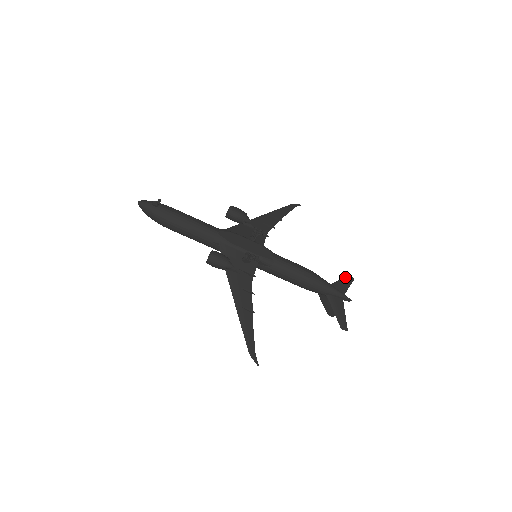
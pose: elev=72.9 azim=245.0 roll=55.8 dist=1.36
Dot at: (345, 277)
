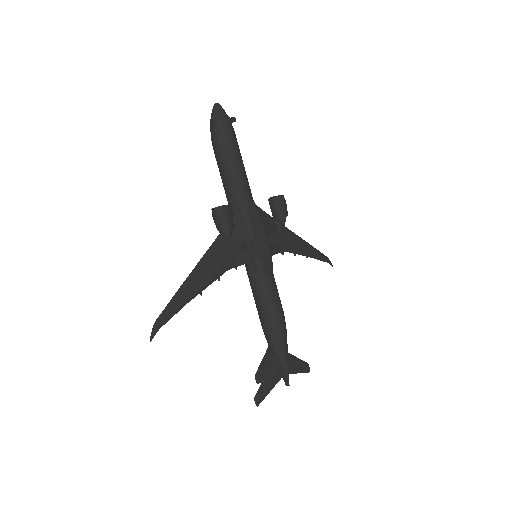
Dot at: occluded
